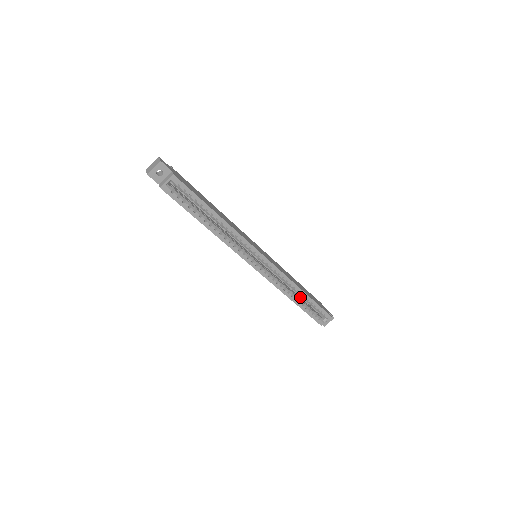
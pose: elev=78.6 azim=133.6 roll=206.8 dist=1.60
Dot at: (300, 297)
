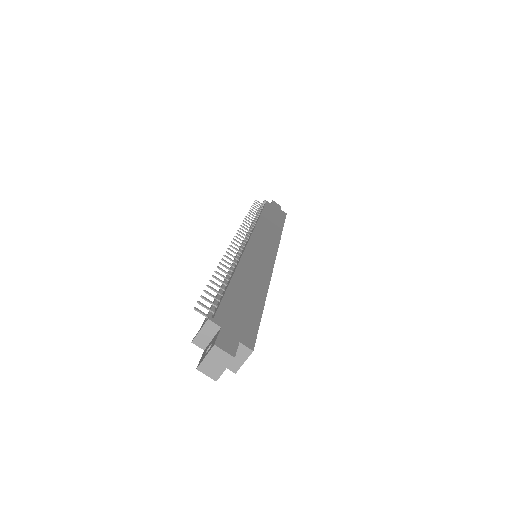
Dot at: occluded
